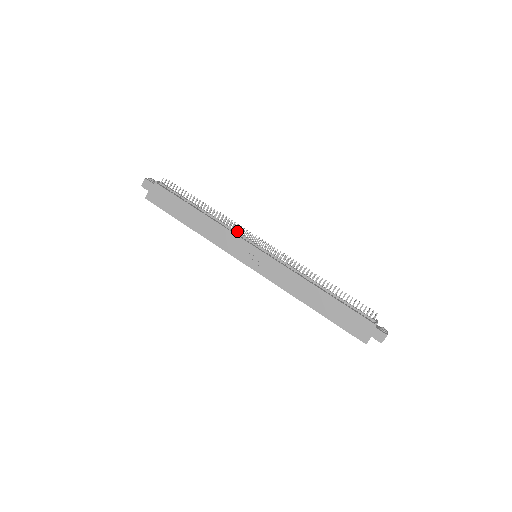
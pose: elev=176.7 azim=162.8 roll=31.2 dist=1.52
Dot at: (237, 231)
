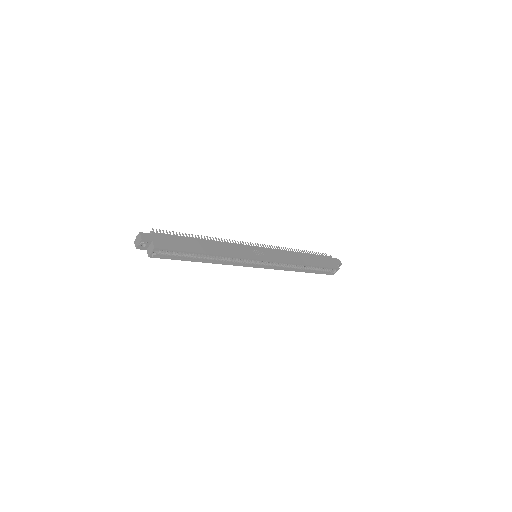
Dot at: occluded
